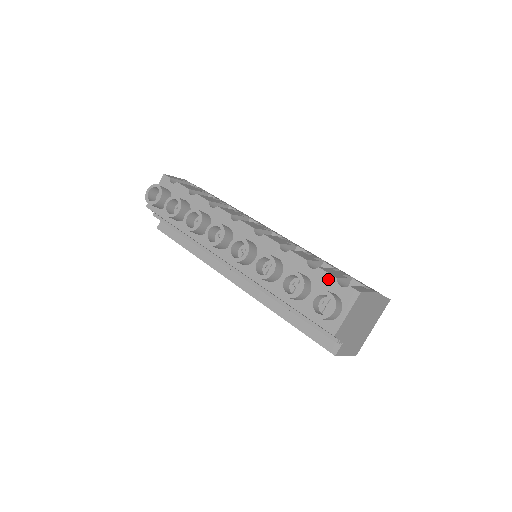
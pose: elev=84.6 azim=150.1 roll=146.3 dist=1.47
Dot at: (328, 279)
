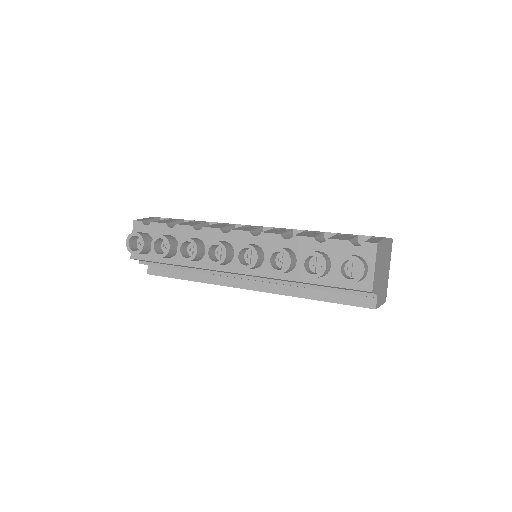
Dot at: (342, 245)
